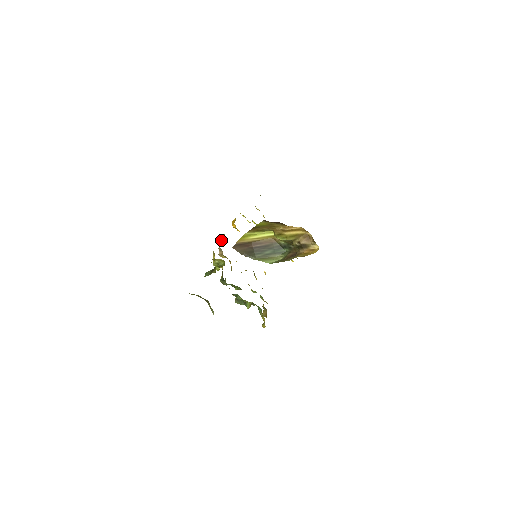
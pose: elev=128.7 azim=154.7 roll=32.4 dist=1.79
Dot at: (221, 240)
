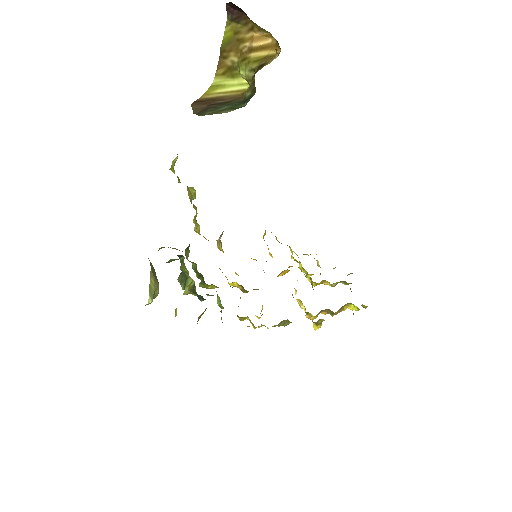
Dot at: occluded
